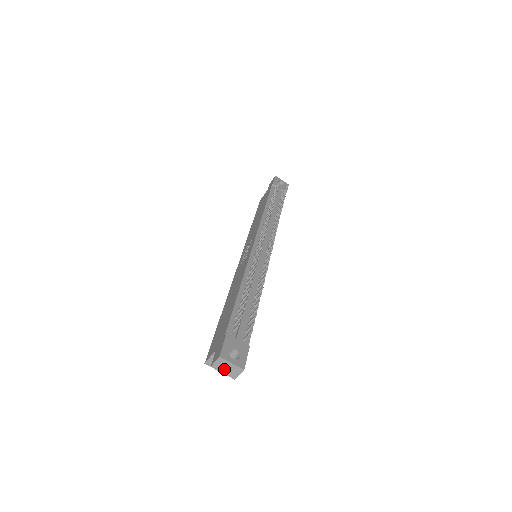
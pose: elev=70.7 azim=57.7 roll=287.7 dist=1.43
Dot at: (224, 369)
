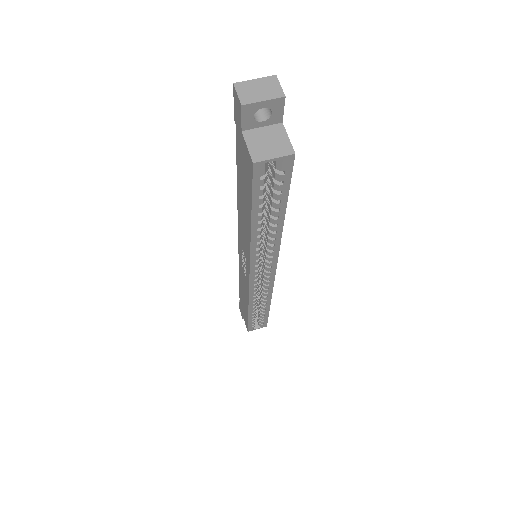
Dot at: (258, 94)
